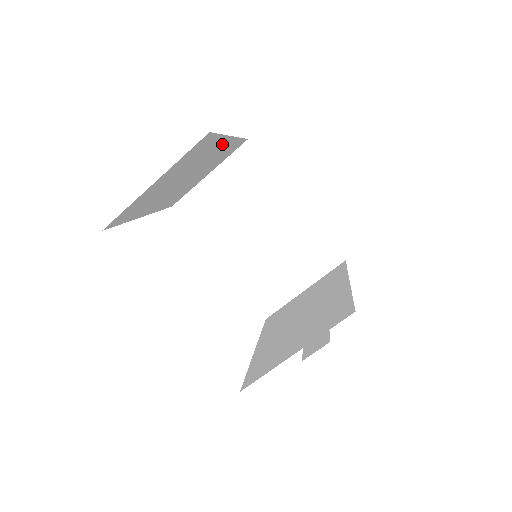
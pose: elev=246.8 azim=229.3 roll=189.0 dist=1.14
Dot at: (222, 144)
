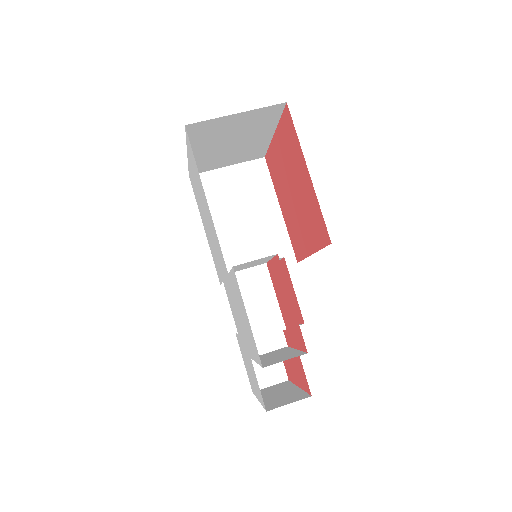
Dot at: (273, 209)
